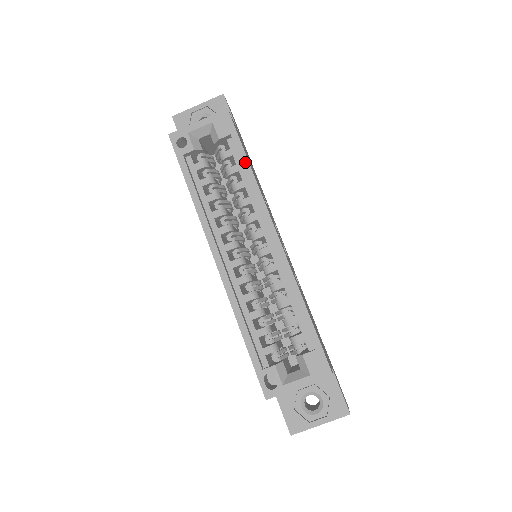
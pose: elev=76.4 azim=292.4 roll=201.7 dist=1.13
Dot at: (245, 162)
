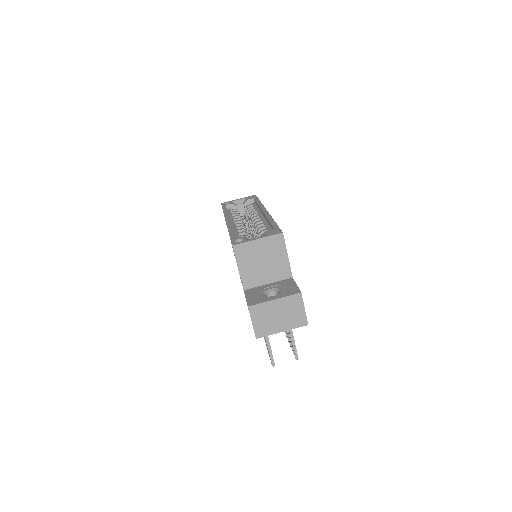
Dot at: (258, 201)
